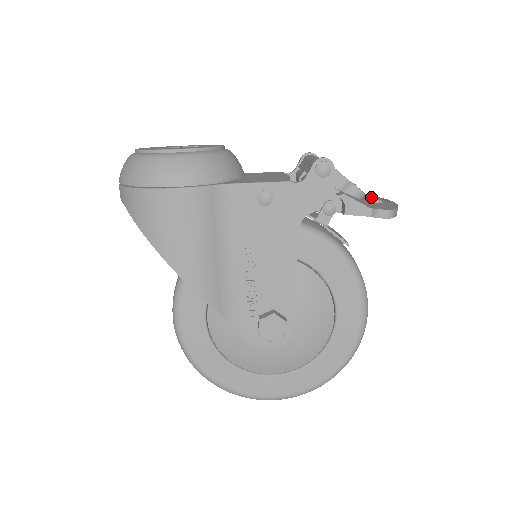
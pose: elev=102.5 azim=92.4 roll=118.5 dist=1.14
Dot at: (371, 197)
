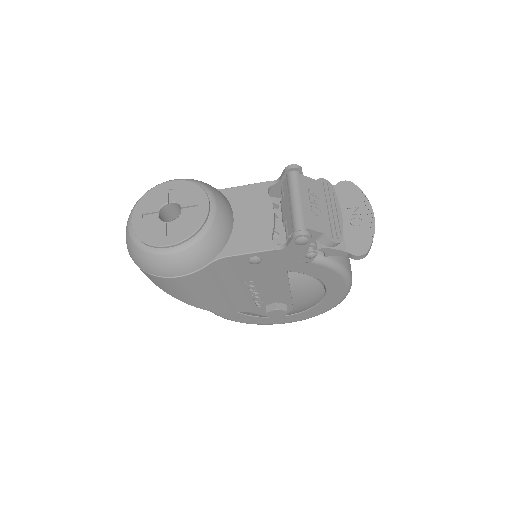
Dot at: (355, 196)
